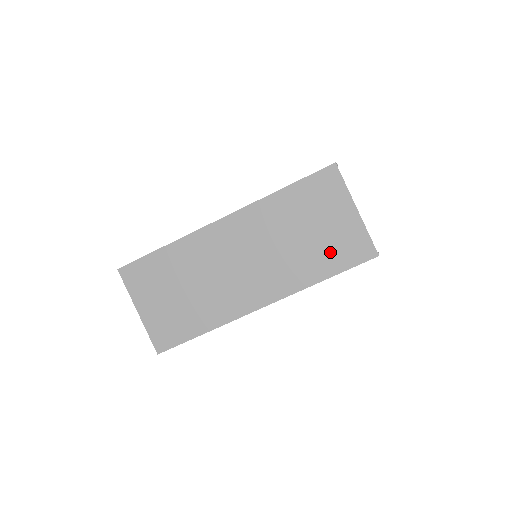
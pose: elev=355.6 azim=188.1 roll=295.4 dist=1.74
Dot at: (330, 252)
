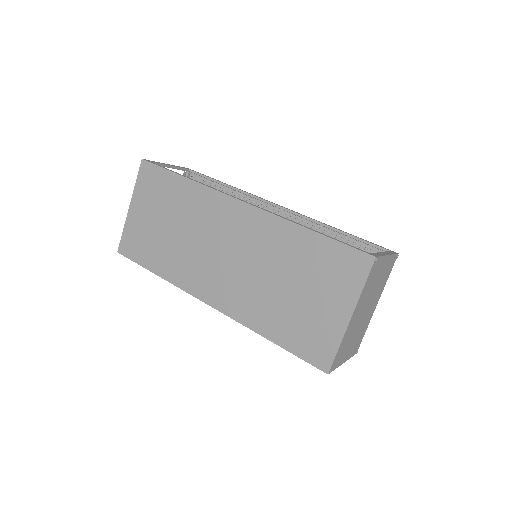
Dot at: (294, 324)
